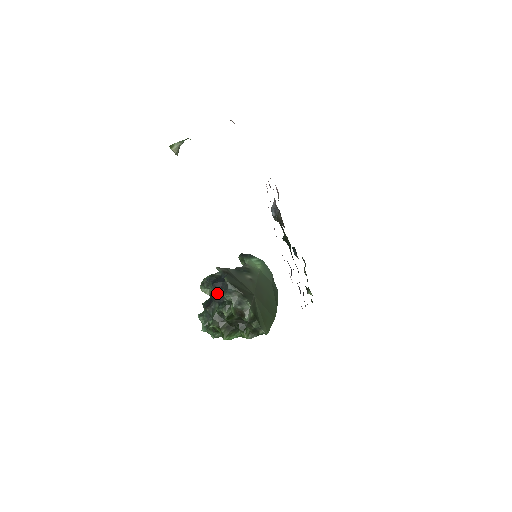
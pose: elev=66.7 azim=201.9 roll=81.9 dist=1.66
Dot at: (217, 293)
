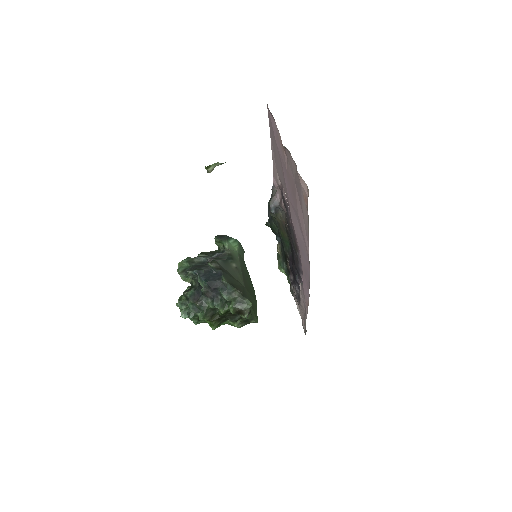
Dot at: (211, 290)
